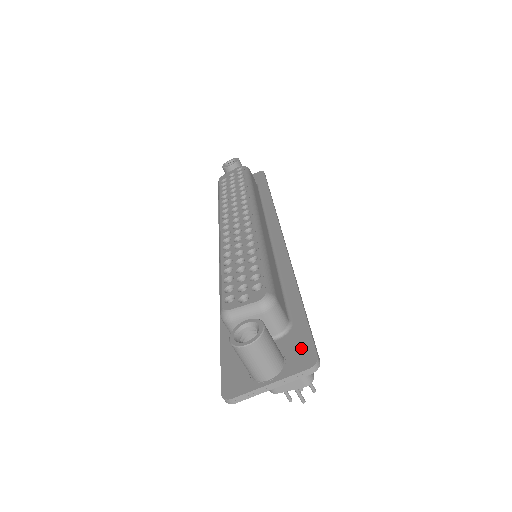
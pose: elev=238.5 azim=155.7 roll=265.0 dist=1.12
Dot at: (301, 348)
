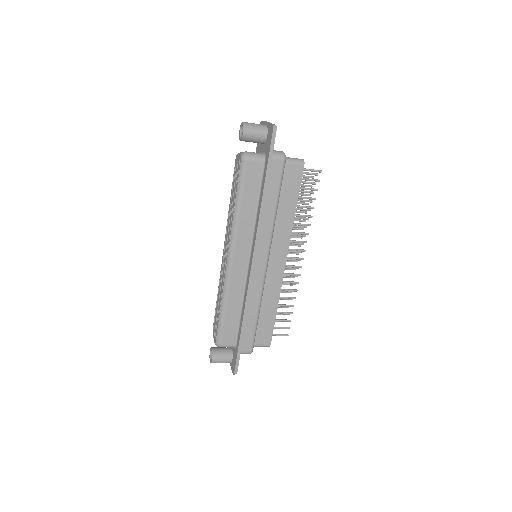
Dot at: (234, 362)
